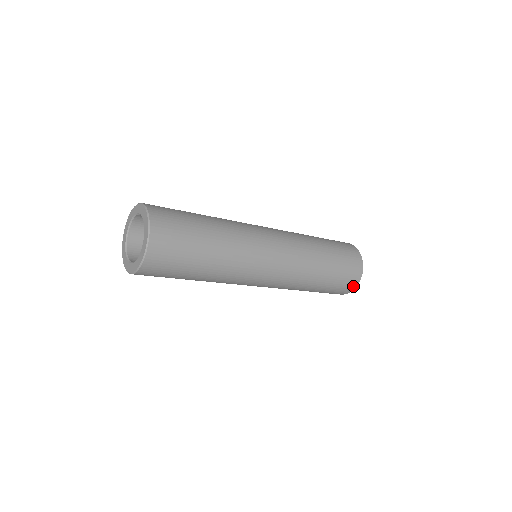
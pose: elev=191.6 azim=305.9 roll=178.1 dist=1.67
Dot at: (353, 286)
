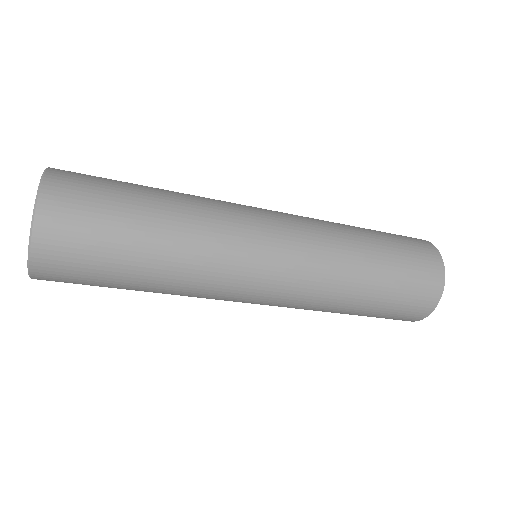
Dot at: (413, 319)
